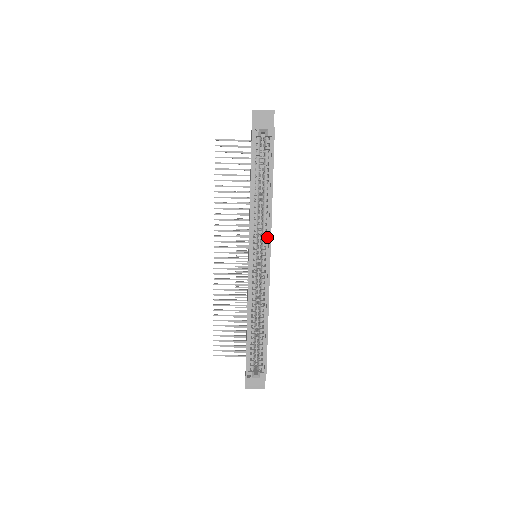
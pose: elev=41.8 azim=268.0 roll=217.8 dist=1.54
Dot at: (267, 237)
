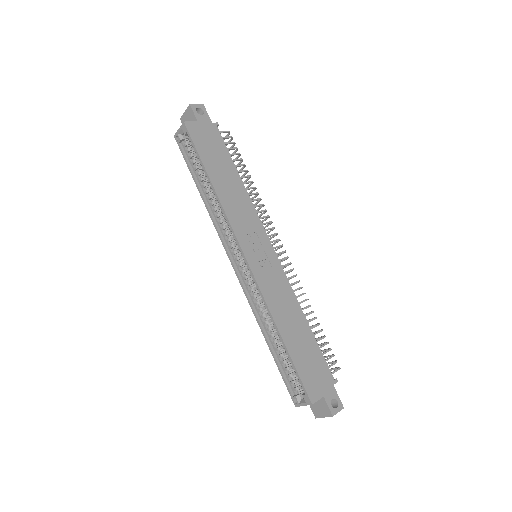
Dot at: (234, 233)
